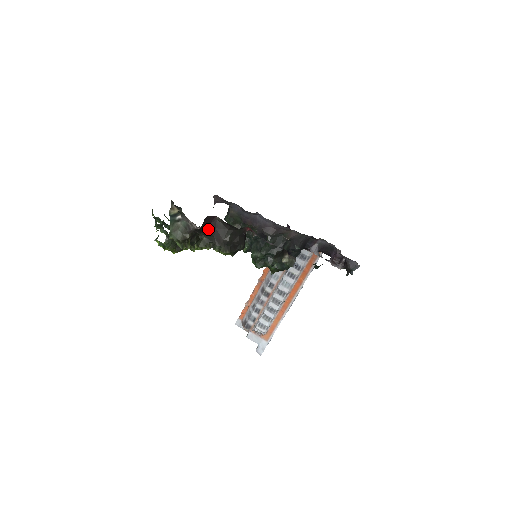
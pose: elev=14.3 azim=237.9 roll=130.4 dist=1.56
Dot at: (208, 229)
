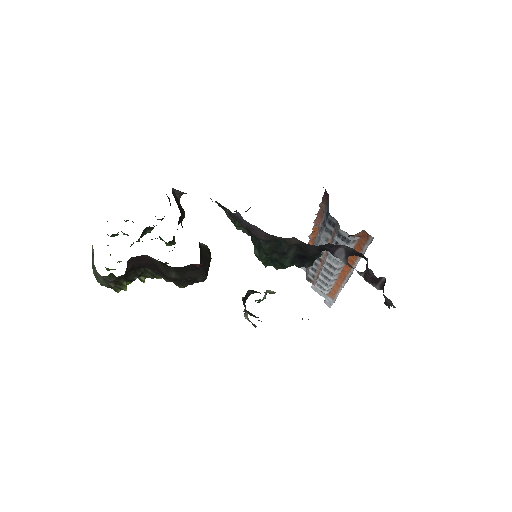
Dot at: (144, 265)
